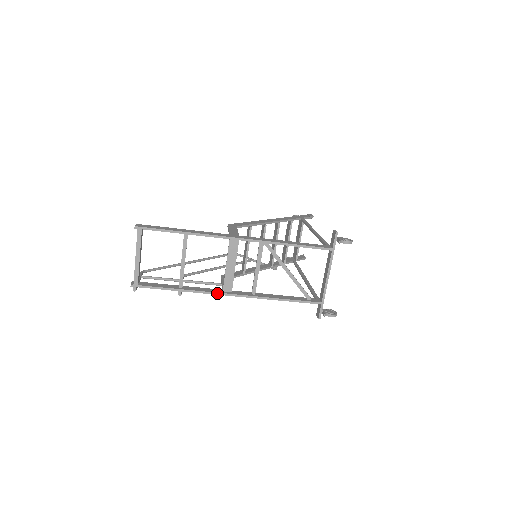
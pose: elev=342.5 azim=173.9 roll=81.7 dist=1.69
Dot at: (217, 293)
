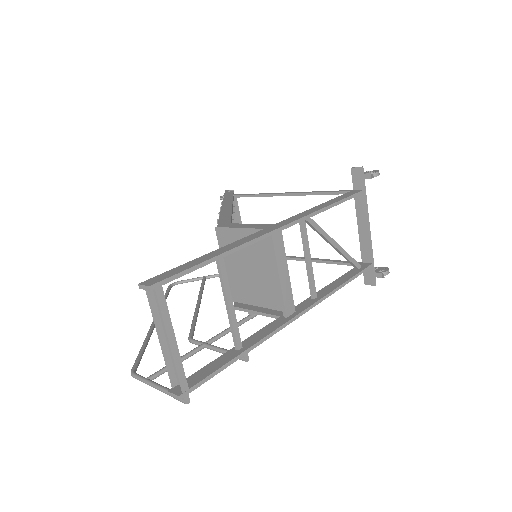
Dot at: (286, 324)
